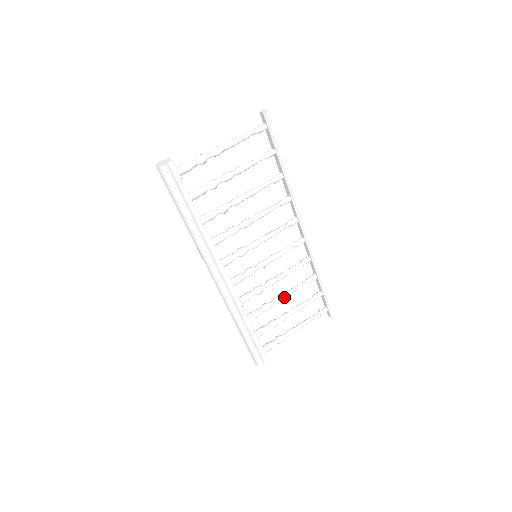
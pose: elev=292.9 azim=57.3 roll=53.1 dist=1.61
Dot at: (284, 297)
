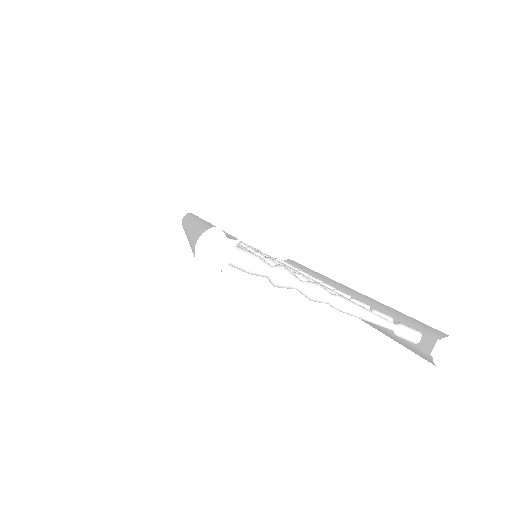
Dot at: occluded
